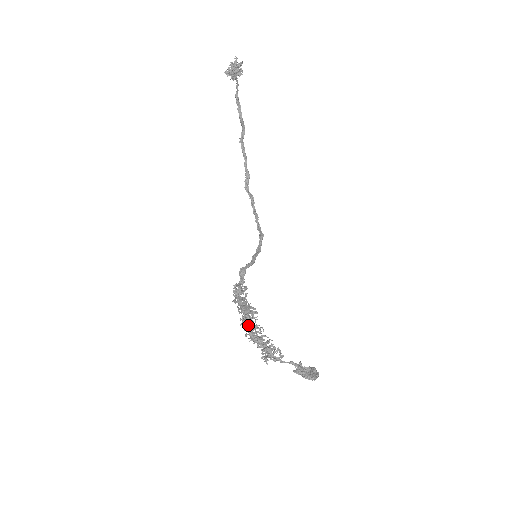
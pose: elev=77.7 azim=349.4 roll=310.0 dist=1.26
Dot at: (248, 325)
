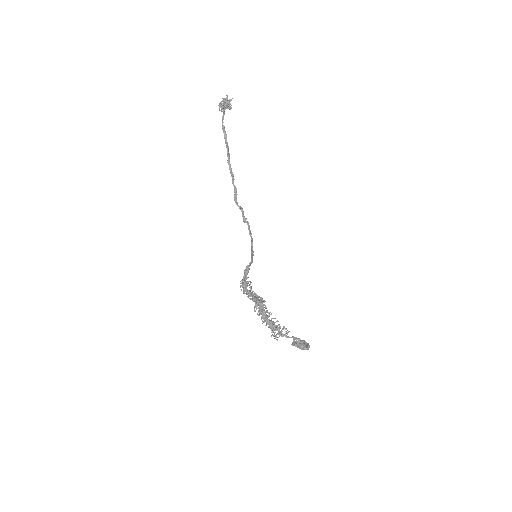
Dot at: (262, 311)
